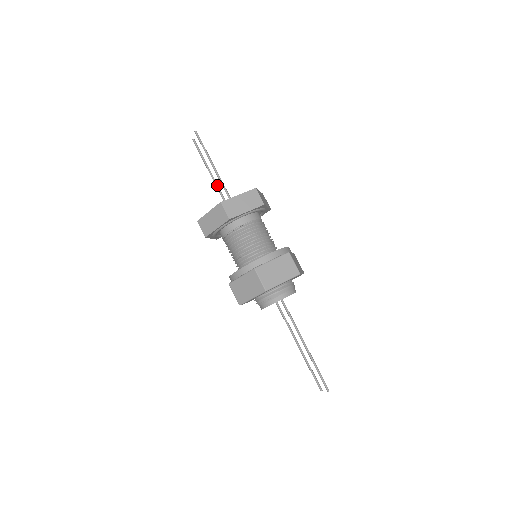
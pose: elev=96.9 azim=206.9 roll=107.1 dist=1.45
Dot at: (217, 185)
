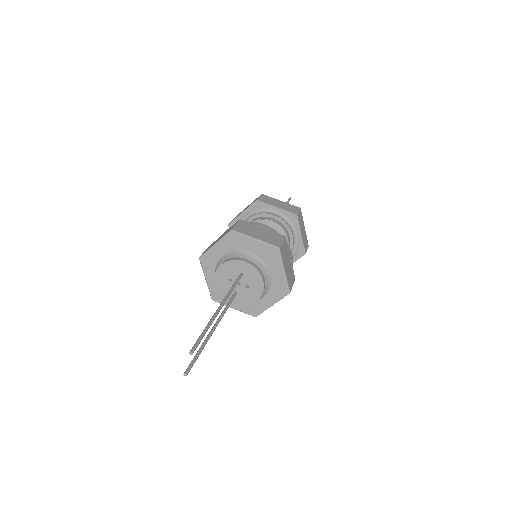
Dot at: occluded
